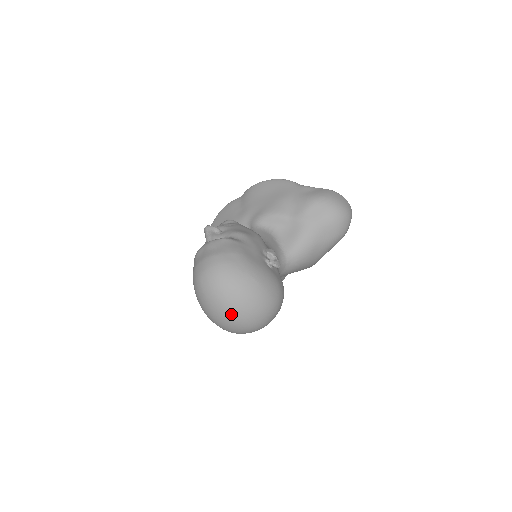
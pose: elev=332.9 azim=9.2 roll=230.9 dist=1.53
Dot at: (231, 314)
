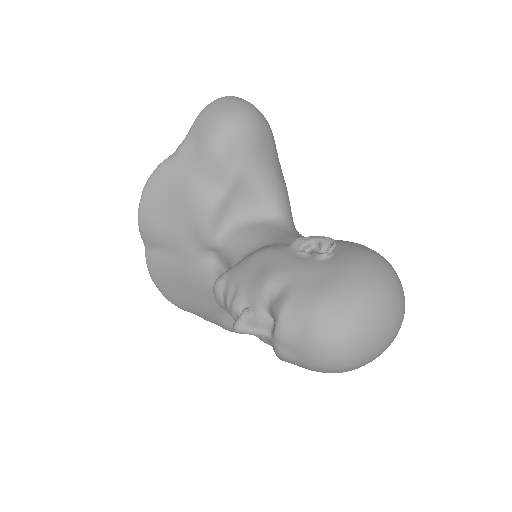
Dot at: (394, 334)
